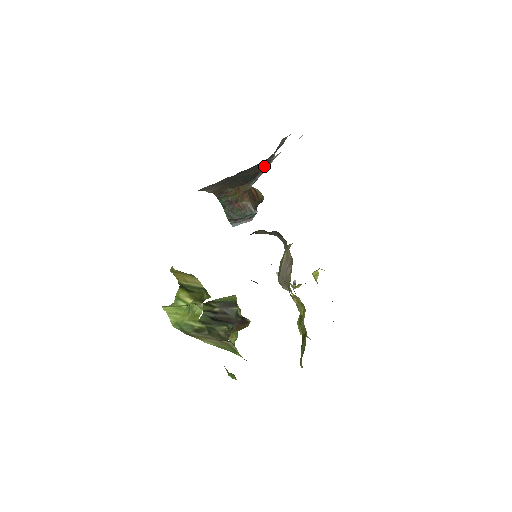
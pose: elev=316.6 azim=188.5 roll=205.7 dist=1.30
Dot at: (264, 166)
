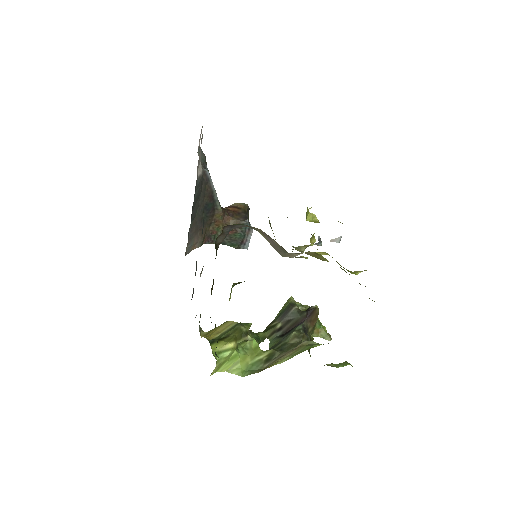
Dot at: (209, 186)
